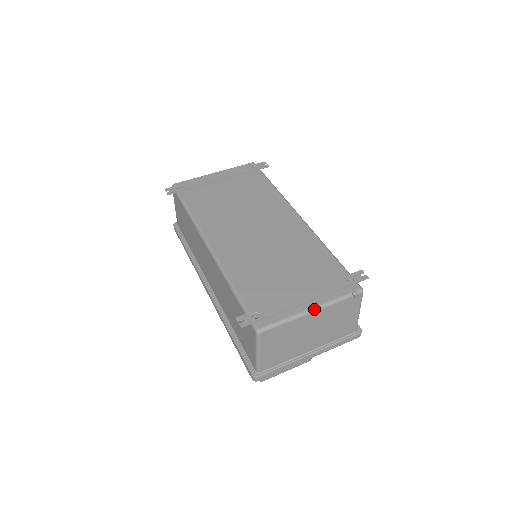
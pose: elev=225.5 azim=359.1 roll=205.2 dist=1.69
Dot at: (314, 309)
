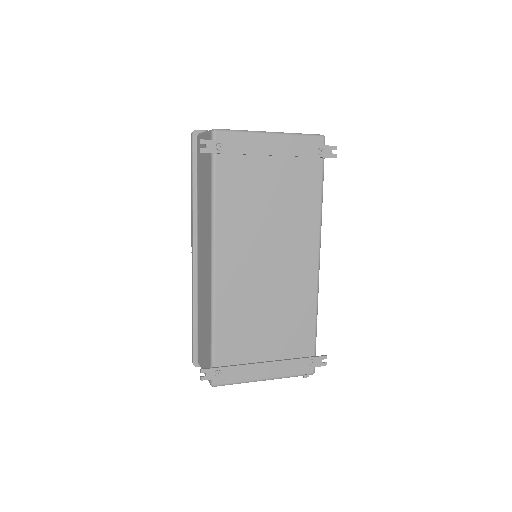
Dot at: occluded
